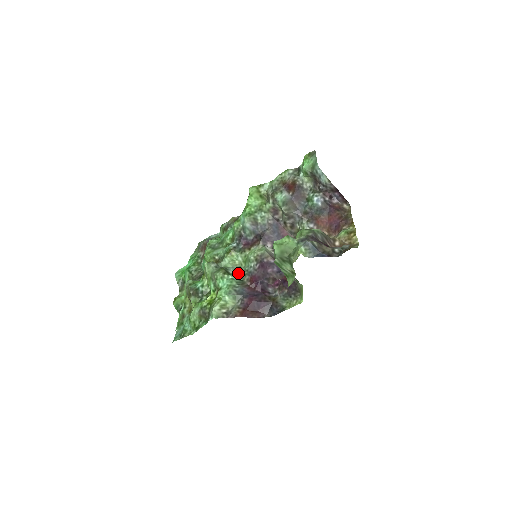
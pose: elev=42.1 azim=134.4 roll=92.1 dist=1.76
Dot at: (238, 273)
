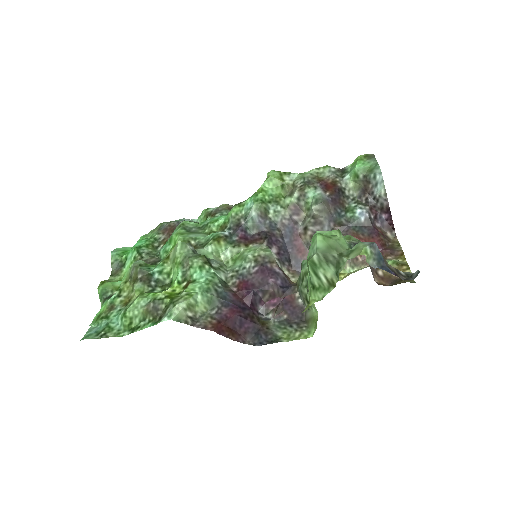
Dot at: (223, 270)
